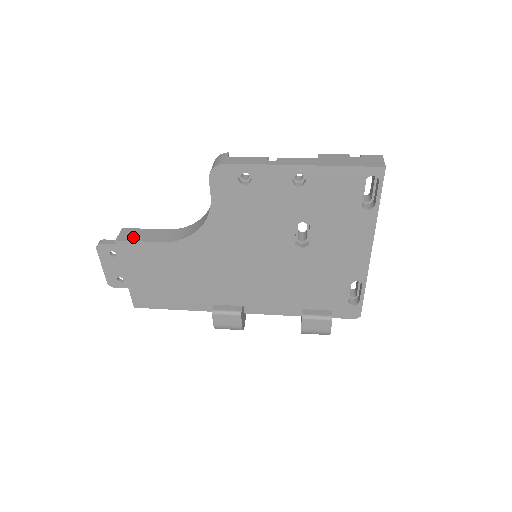
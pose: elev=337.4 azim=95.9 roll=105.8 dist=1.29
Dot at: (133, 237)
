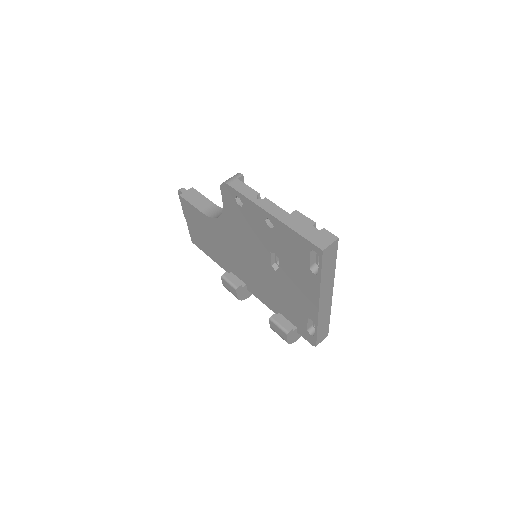
Dot at: (190, 198)
